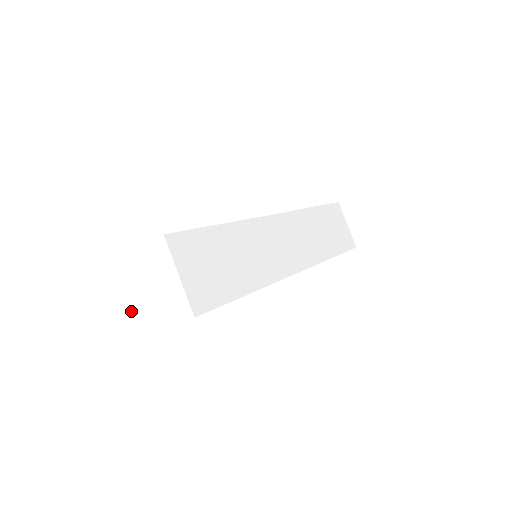
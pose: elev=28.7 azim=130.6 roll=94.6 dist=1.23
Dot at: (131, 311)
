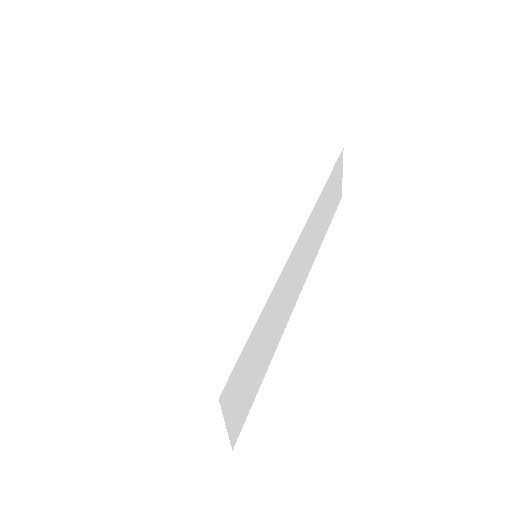
Dot at: (145, 407)
